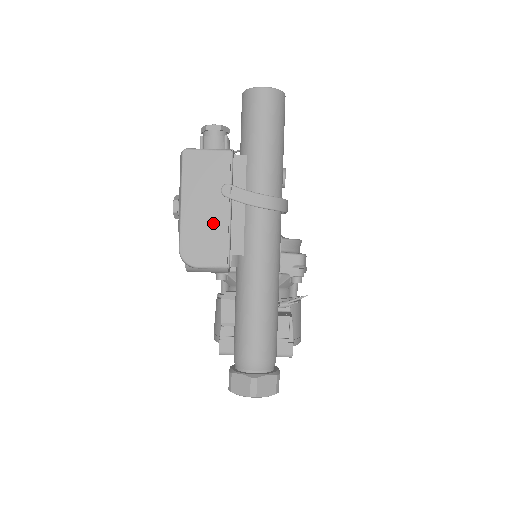
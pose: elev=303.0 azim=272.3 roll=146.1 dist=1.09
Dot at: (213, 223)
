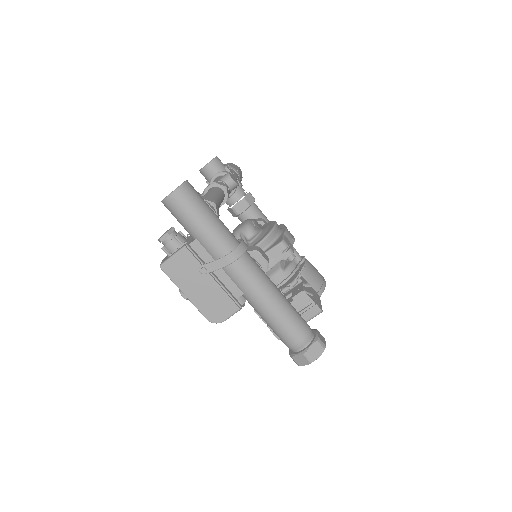
Dot at: (212, 292)
